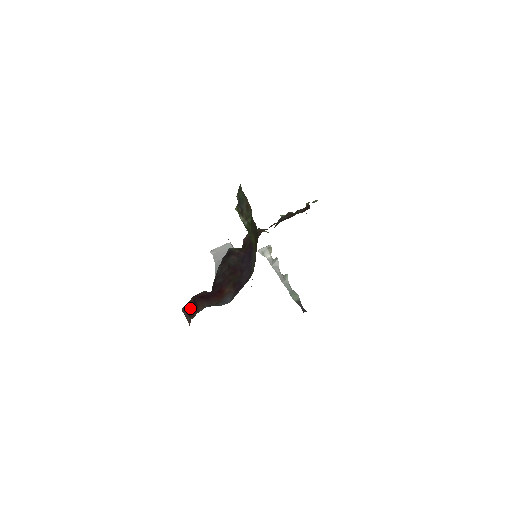
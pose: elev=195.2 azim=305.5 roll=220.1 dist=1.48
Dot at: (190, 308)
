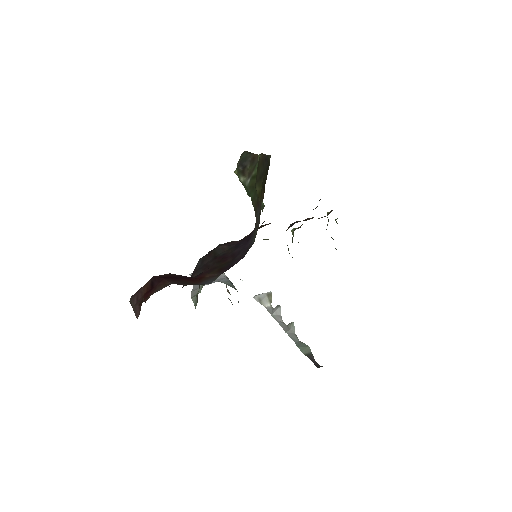
Dot at: (143, 293)
